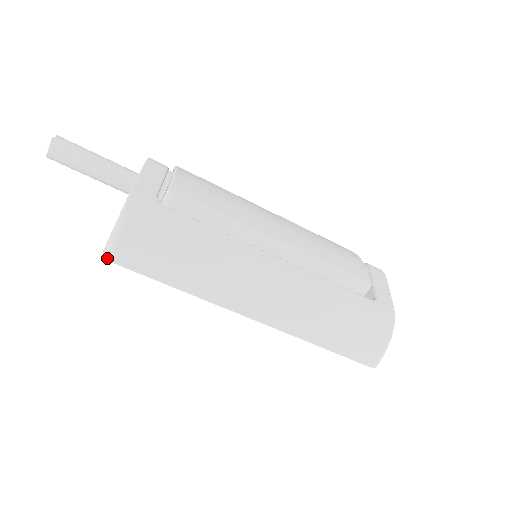
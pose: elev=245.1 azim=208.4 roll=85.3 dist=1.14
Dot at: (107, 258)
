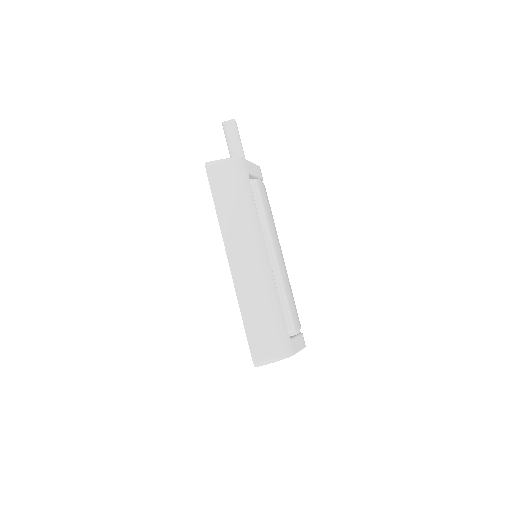
Dot at: (206, 165)
